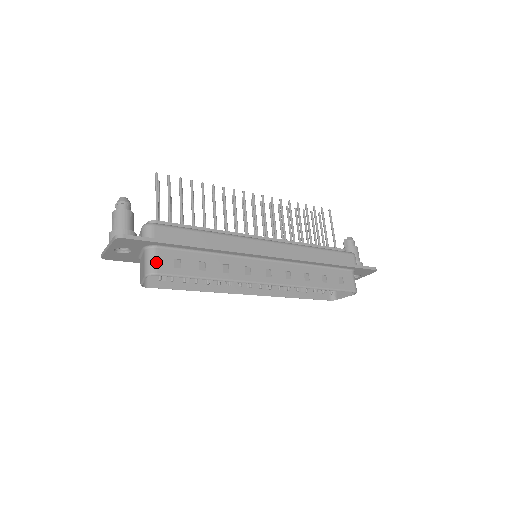
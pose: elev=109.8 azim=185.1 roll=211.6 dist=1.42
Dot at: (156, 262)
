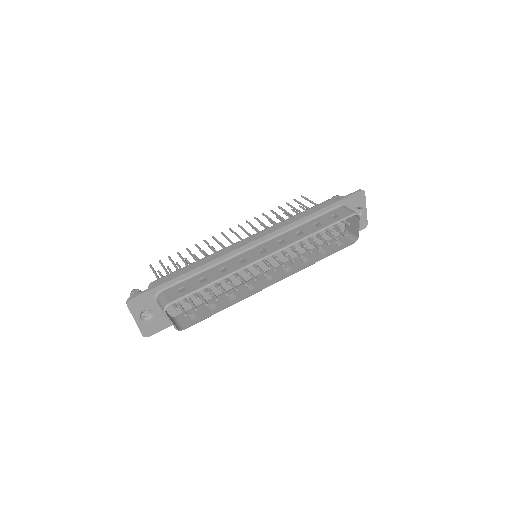
Dot at: (165, 299)
